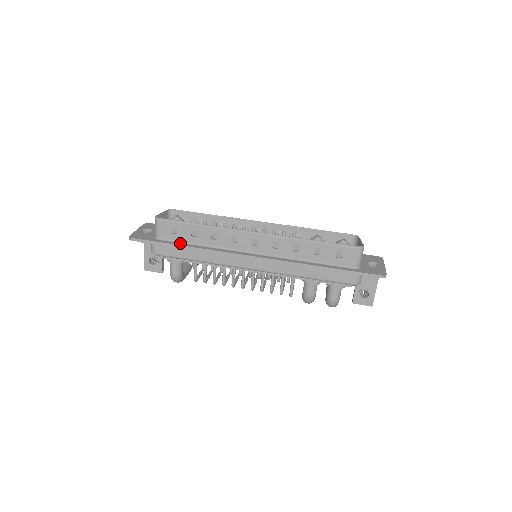
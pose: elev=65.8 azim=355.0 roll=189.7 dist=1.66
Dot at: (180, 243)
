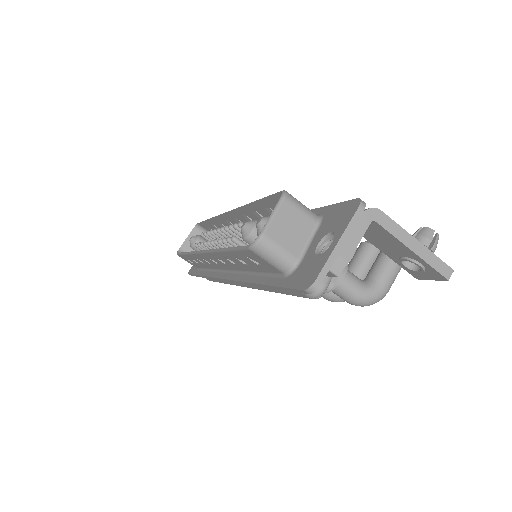
Dot at: (202, 271)
